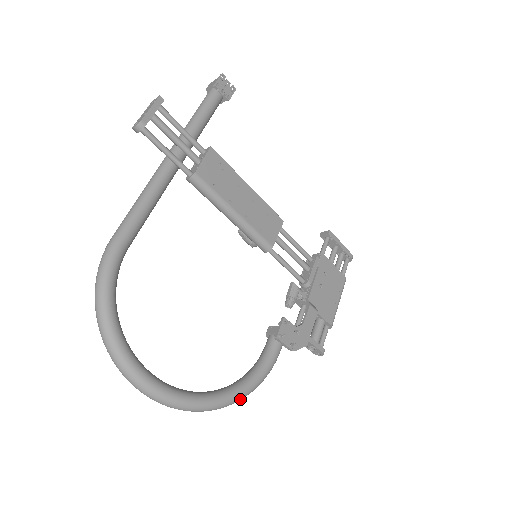
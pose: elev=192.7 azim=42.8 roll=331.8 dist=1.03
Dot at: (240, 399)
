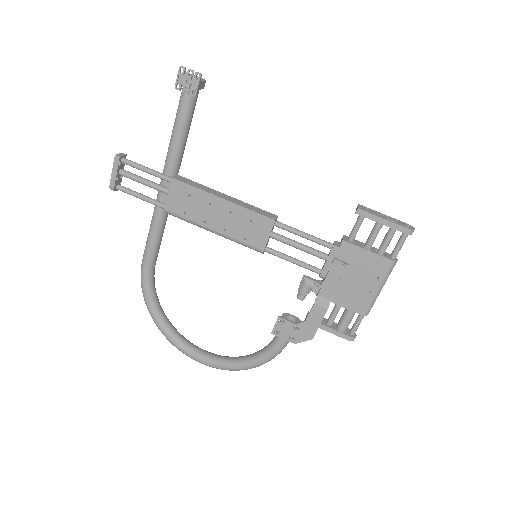
Dot at: occluded
